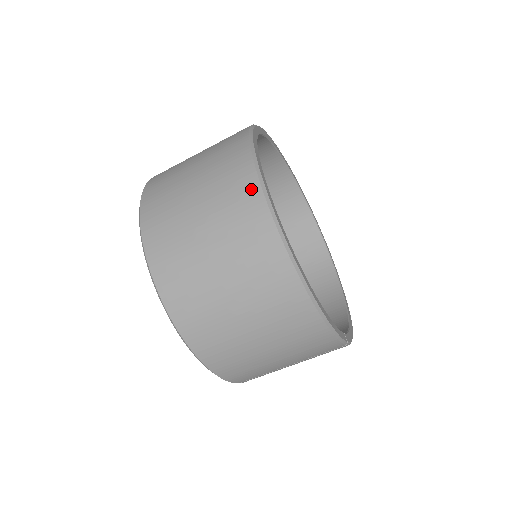
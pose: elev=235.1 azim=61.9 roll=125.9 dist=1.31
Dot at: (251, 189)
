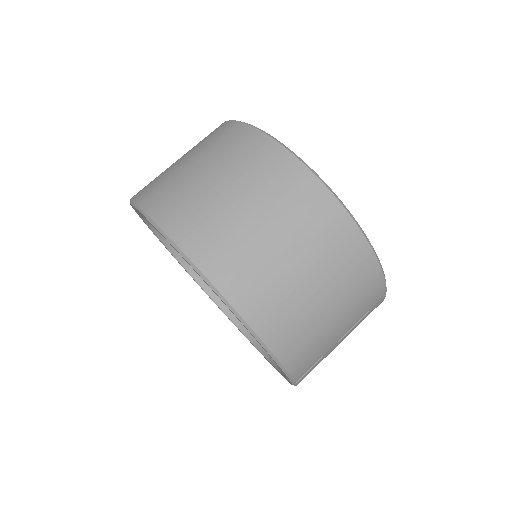
Dot at: (268, 147)
